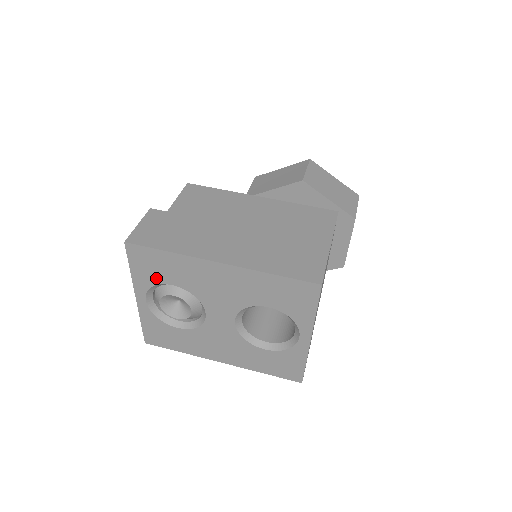
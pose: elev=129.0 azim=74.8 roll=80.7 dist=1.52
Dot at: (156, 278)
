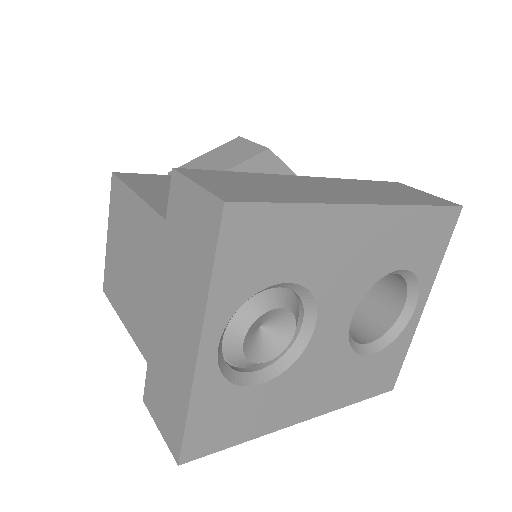
Dot at: (258, 278)
